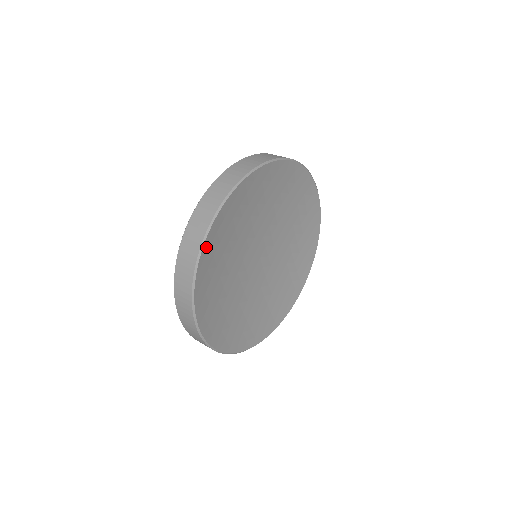
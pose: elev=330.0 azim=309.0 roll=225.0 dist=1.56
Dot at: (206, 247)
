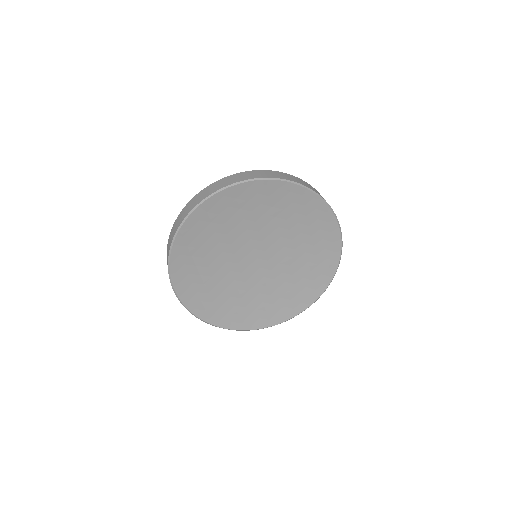
Dot at: (185, 228)
